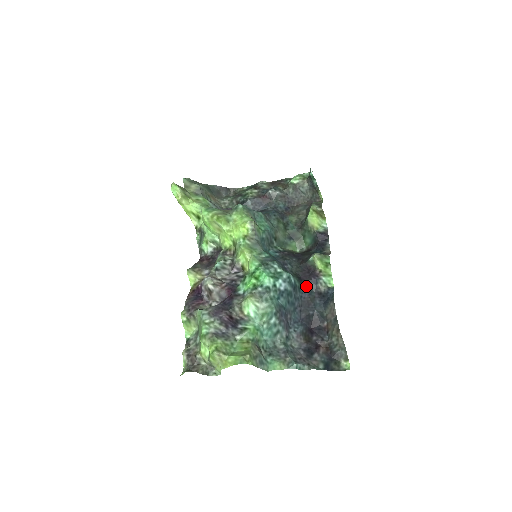
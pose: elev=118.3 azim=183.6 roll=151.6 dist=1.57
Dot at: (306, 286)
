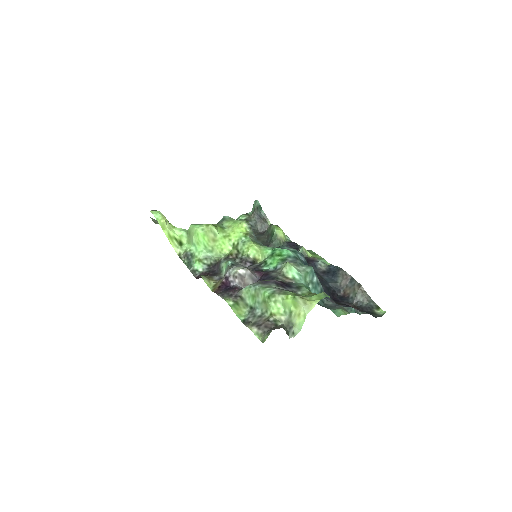
Dot at: occluded
